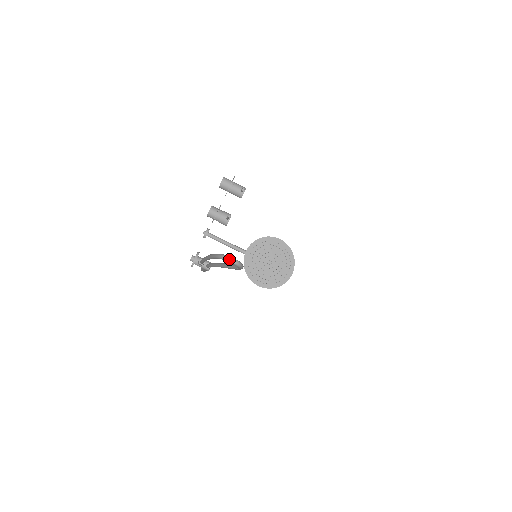
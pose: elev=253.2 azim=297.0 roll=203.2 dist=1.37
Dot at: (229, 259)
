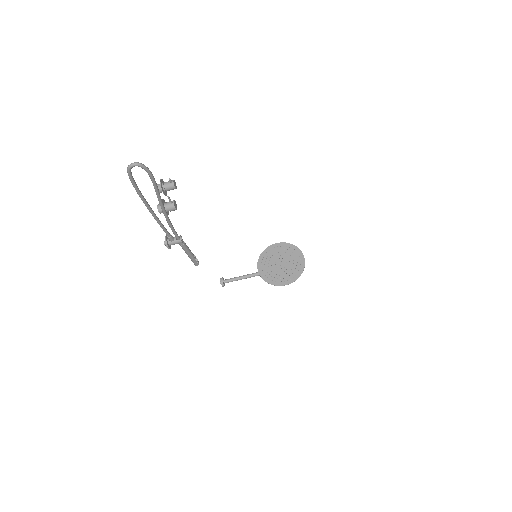
Dot at: (130, 165)
